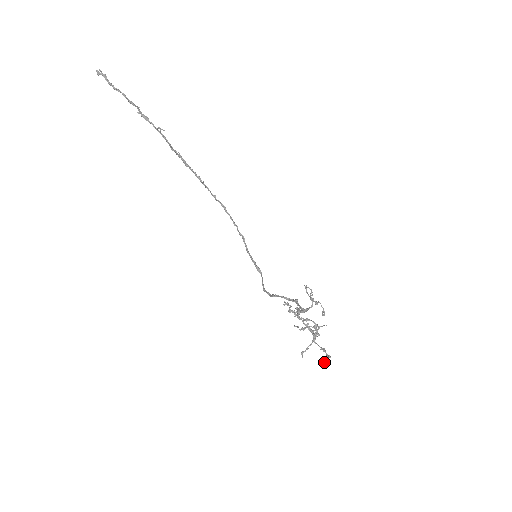
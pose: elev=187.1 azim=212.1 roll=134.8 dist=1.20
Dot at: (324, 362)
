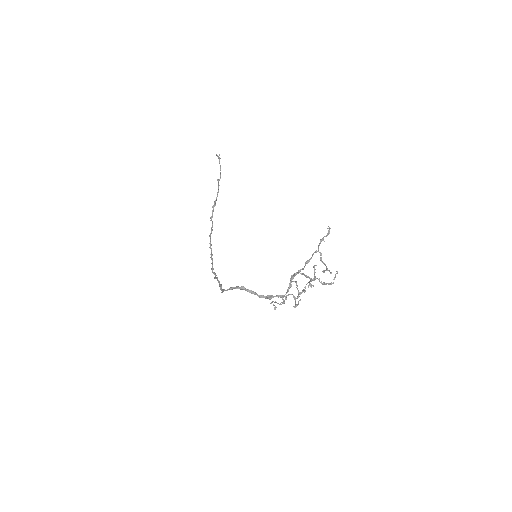
Dot at: (335, 274)
